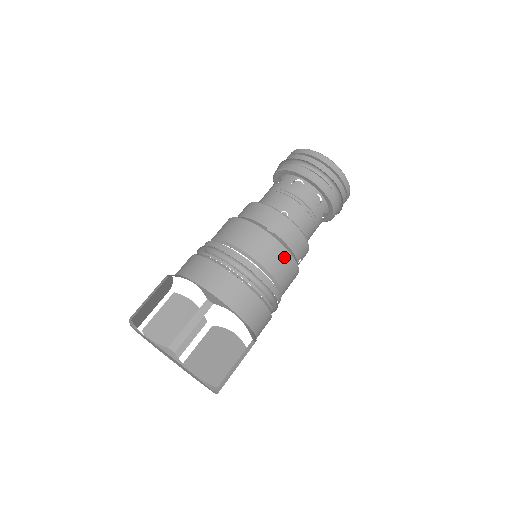
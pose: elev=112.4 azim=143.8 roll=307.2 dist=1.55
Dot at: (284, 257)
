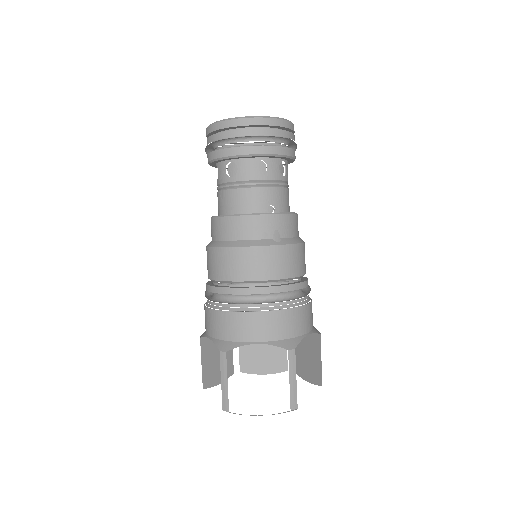
Dot at: (301, 252)
